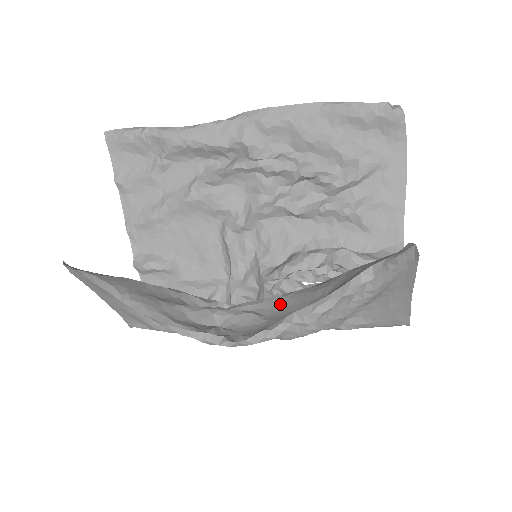
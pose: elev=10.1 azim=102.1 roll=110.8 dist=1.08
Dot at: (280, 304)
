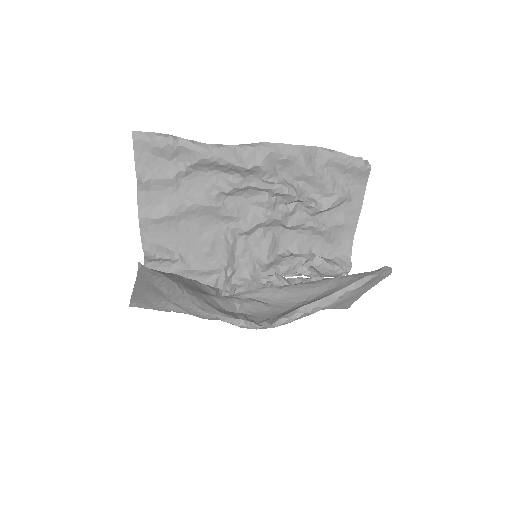
Dot at: (277, 295)
